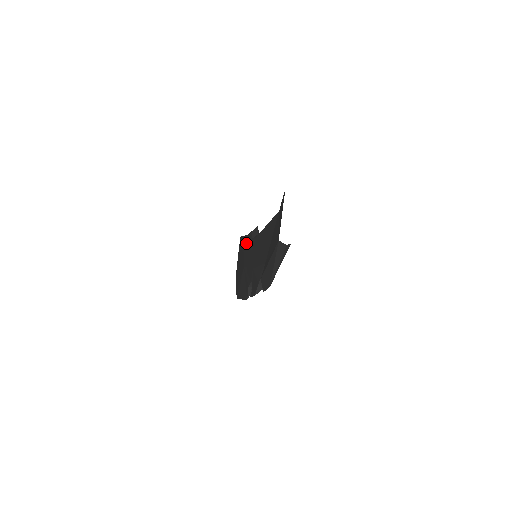
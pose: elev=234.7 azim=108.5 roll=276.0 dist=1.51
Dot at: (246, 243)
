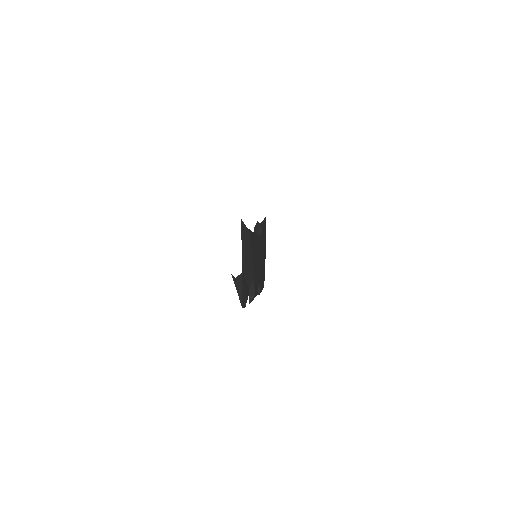
Dot at: occluded
